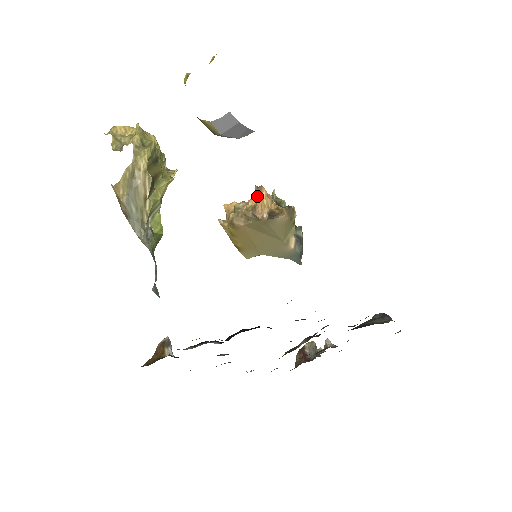
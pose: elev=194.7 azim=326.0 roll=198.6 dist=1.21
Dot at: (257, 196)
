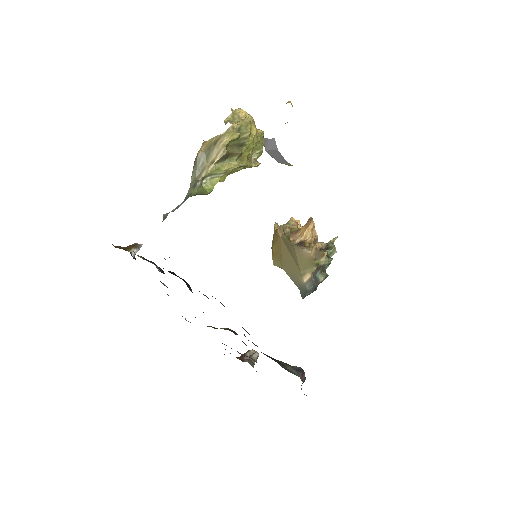
Dot at: (305, 224)
